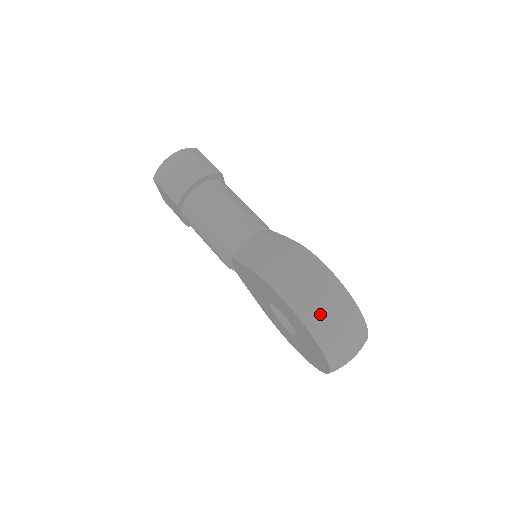
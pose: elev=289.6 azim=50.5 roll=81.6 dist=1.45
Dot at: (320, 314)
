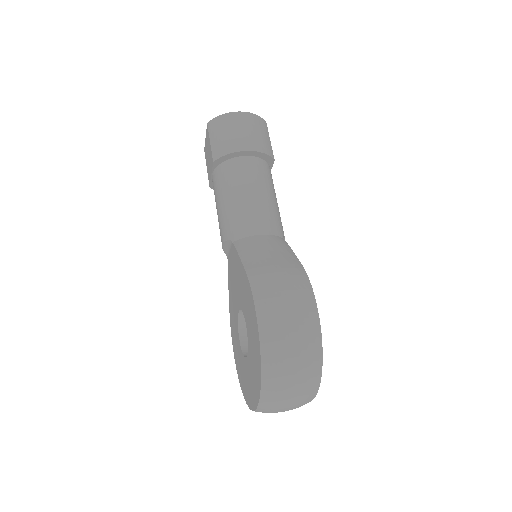
Dot at: (282, 351)
